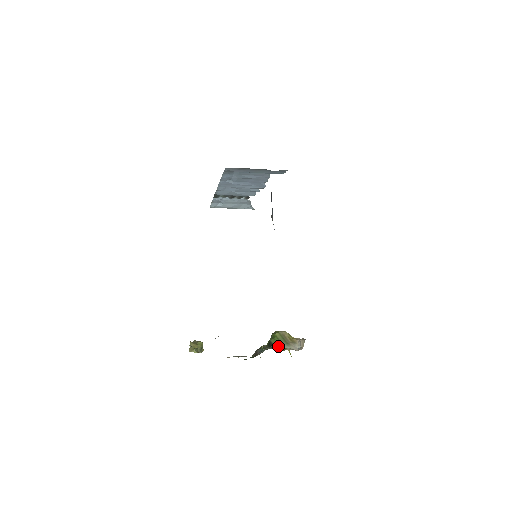
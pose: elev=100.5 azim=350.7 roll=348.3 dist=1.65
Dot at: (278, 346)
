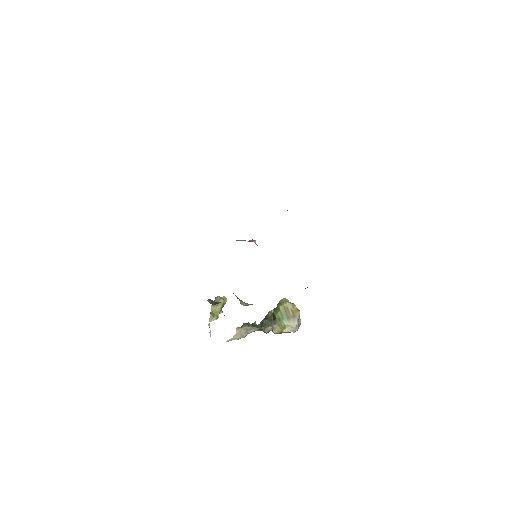
Dot at: (279, 322)
